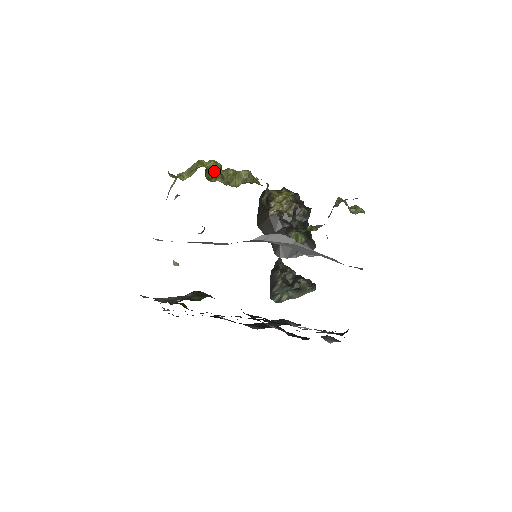
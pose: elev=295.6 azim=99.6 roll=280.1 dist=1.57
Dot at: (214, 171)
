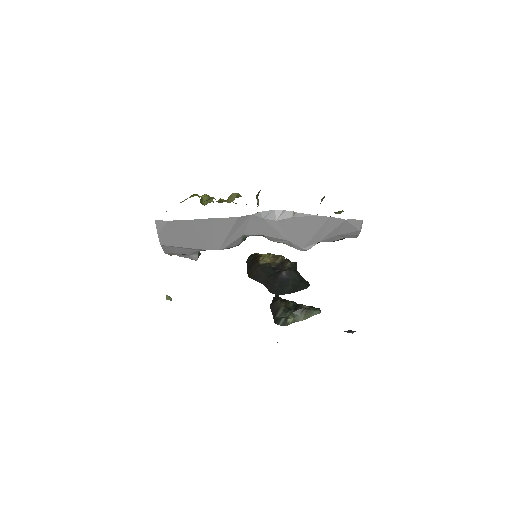
Dot at: (207, 202)
